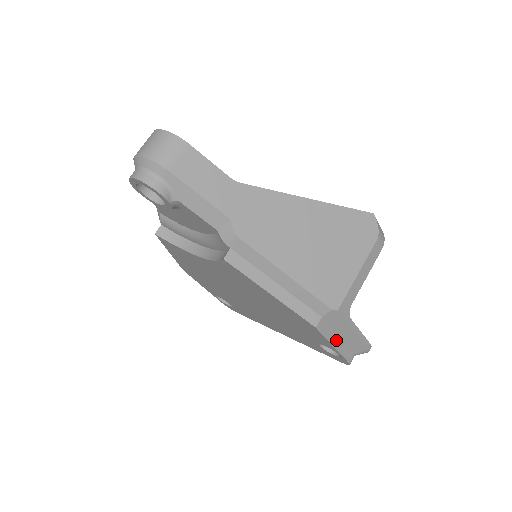
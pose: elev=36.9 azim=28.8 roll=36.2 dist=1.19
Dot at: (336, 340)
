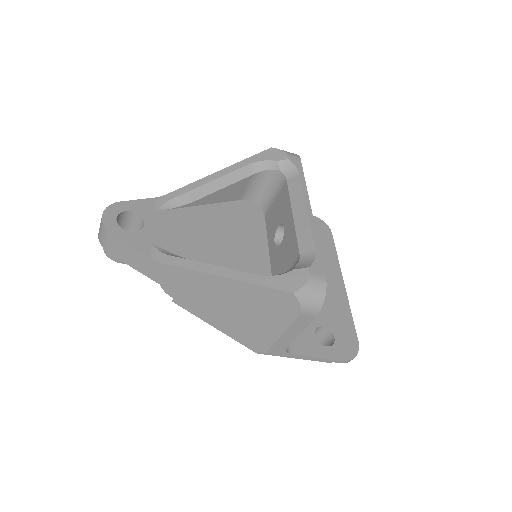
Dot at: occluded
